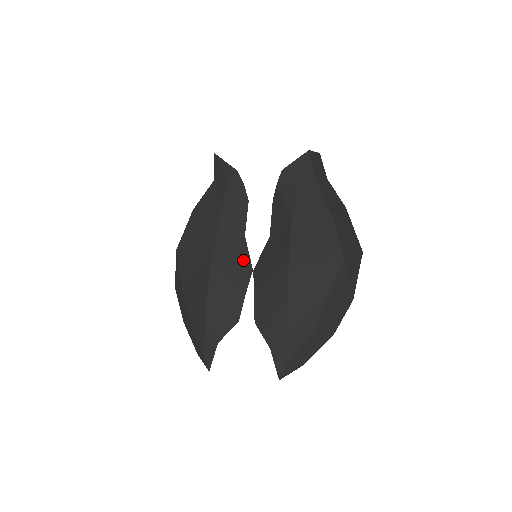
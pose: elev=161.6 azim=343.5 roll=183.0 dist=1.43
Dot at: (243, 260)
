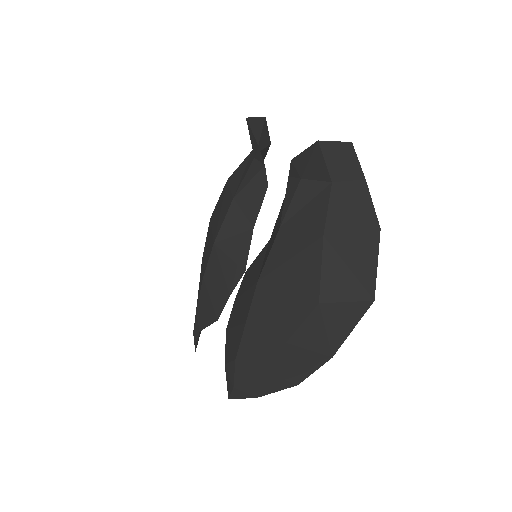
Dot at: (240, 256)
